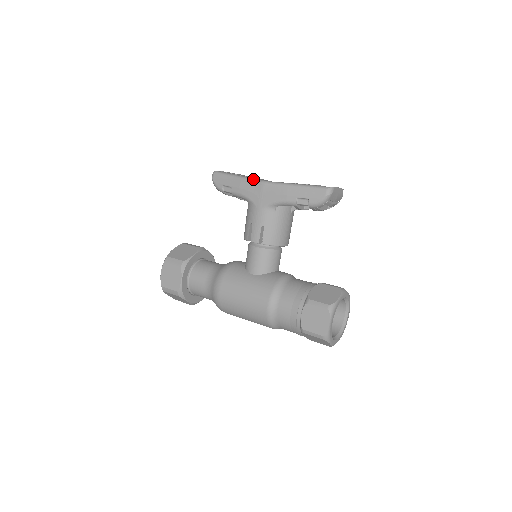
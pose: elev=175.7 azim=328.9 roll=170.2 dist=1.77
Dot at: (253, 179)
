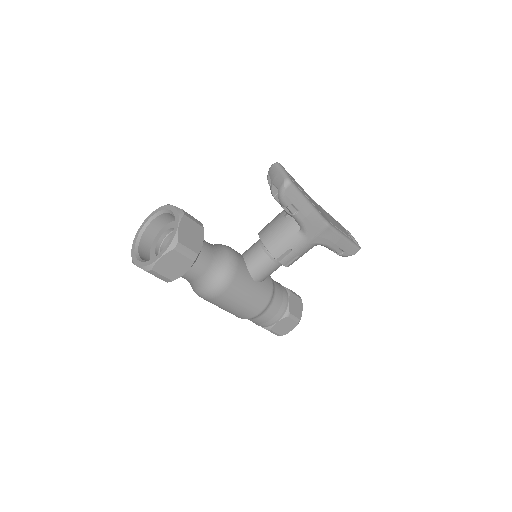
Dot at: (322, 216)
